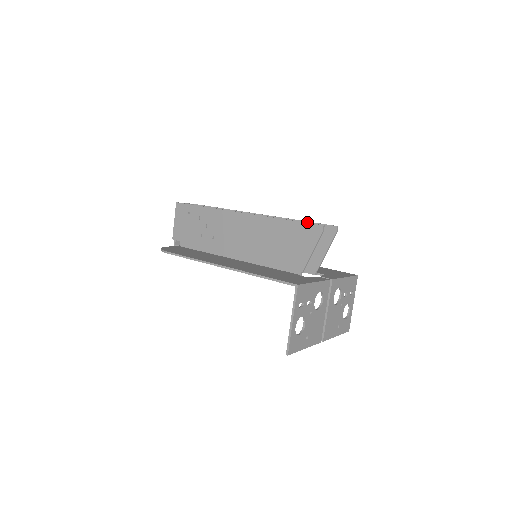
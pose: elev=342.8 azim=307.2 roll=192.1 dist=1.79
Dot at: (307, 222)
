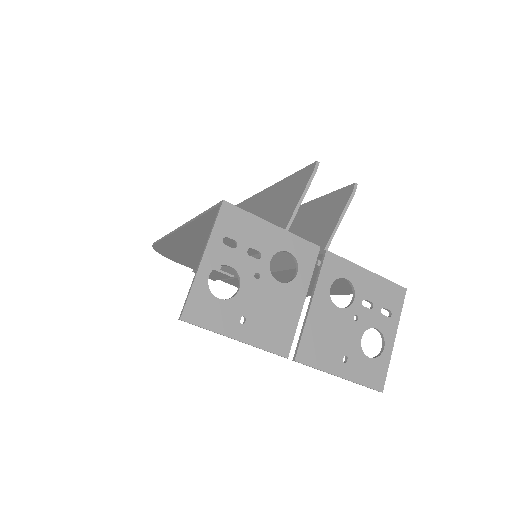
Dot at: (323, 196)
